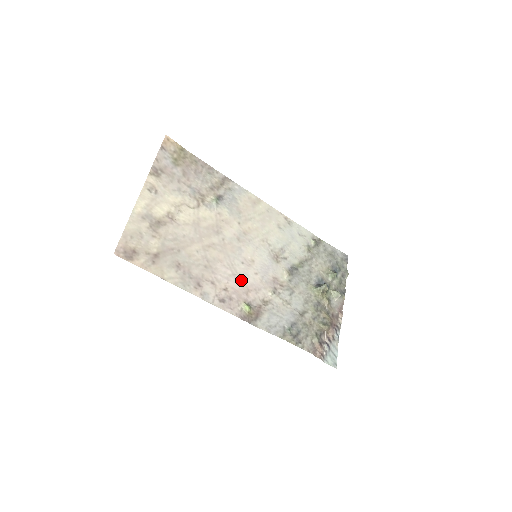
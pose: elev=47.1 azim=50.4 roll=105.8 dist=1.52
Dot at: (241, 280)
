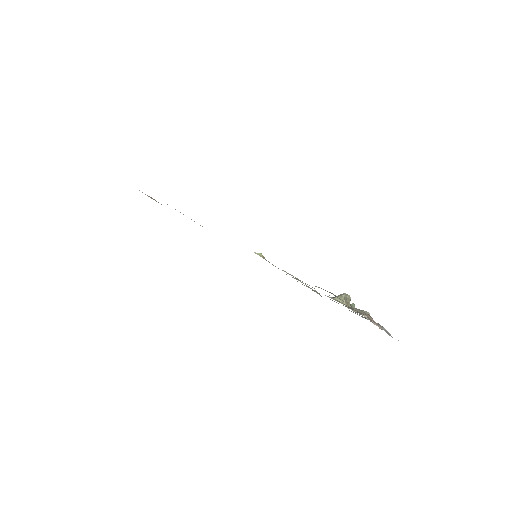
Dot at: occluded
